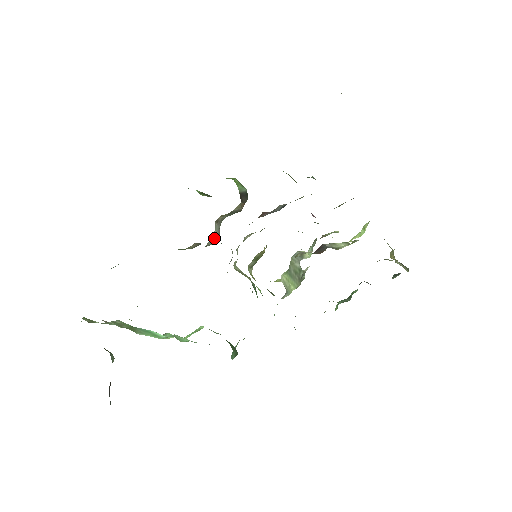
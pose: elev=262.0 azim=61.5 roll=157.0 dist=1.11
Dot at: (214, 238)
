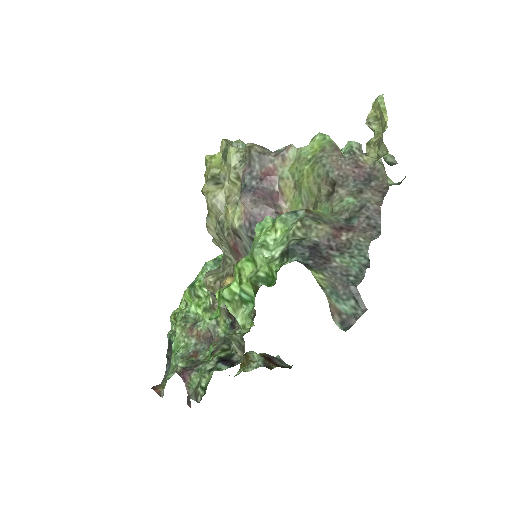
Dot at: occluded
